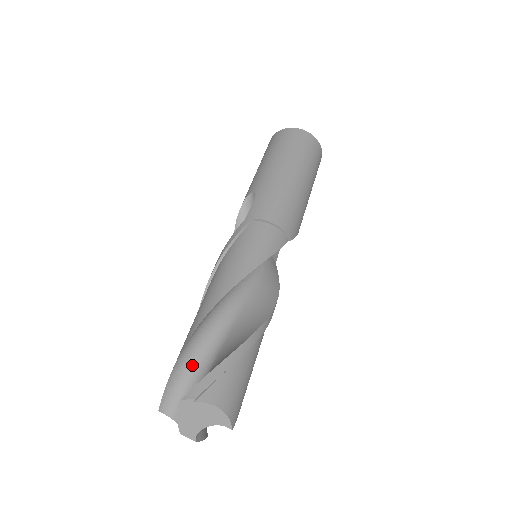
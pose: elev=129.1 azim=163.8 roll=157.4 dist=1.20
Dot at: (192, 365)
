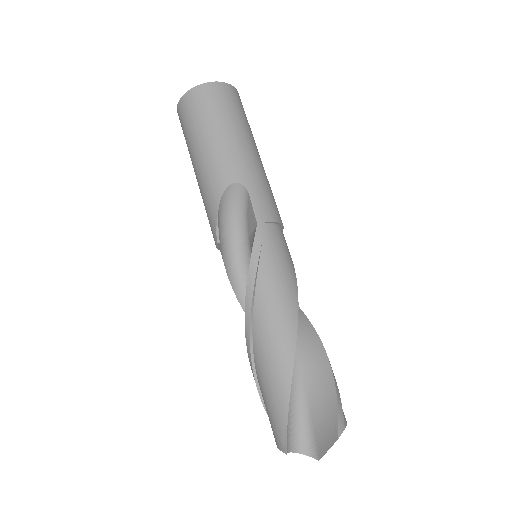
Dot at: occluded
